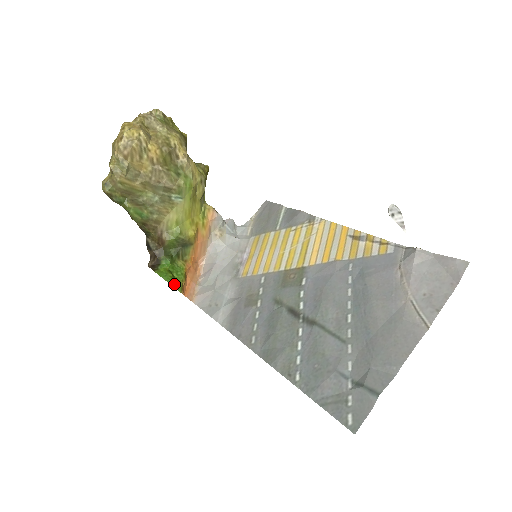
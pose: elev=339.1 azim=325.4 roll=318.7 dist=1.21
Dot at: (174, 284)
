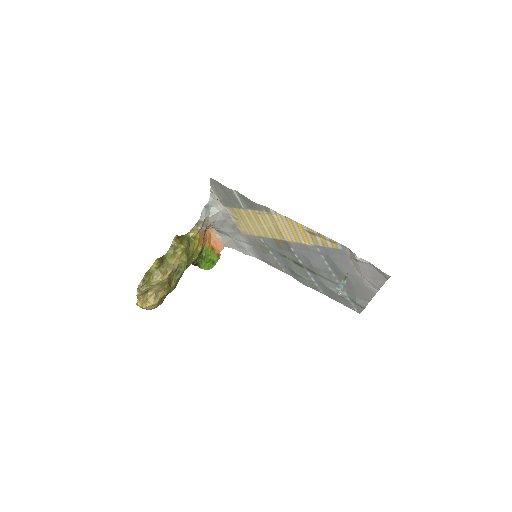
Dot at: (215, 262)
